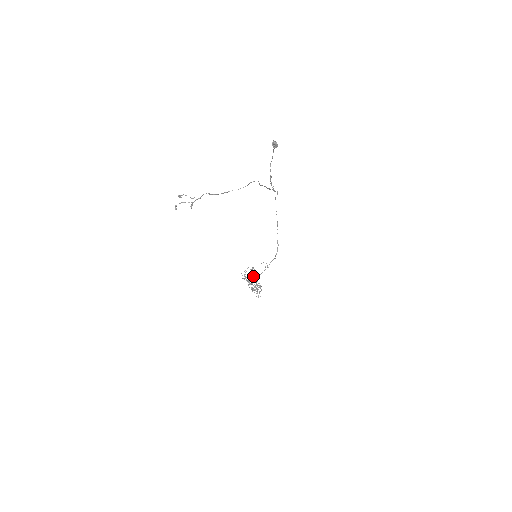
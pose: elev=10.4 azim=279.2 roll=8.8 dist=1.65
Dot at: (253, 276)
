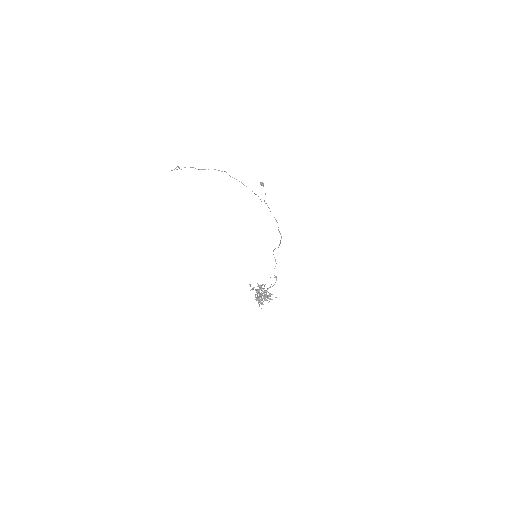
Dot at: occluded
